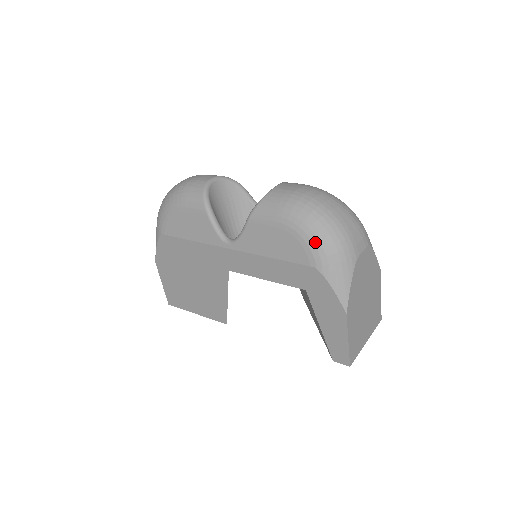
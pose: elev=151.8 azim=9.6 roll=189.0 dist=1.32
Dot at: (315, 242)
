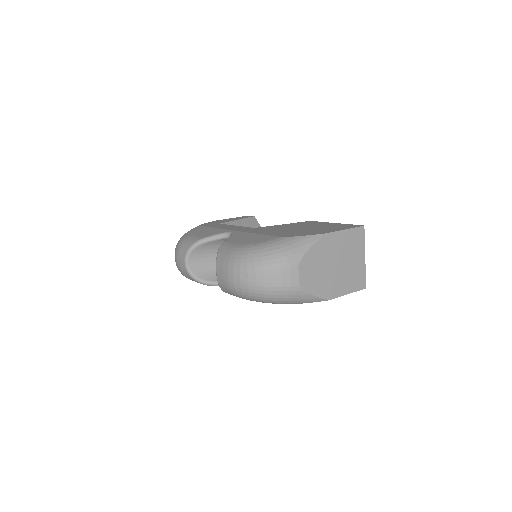
Dot at: occluded
